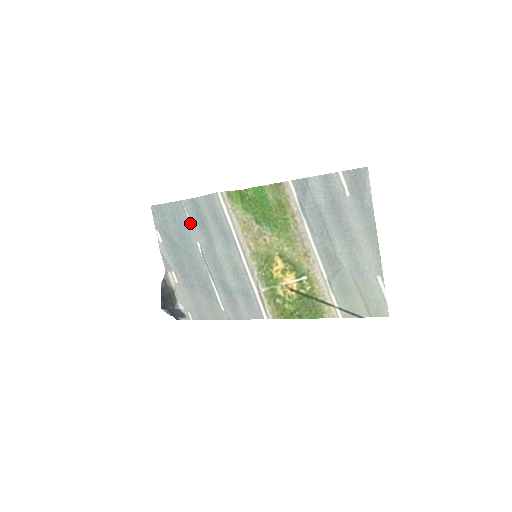
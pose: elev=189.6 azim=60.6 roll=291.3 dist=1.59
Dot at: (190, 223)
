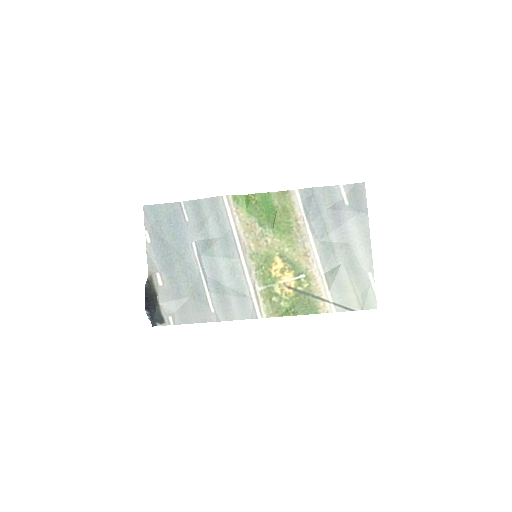
Dot at: (188, 224)
